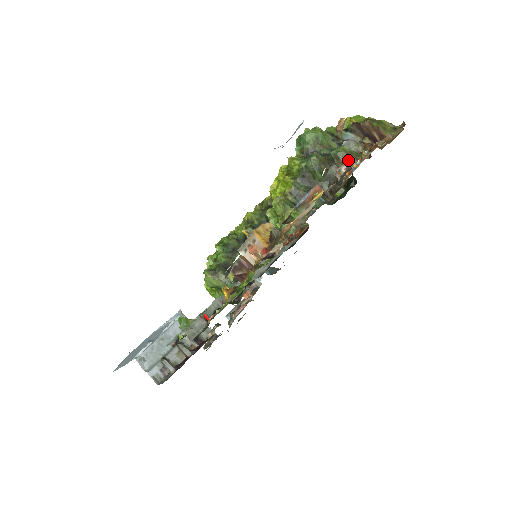
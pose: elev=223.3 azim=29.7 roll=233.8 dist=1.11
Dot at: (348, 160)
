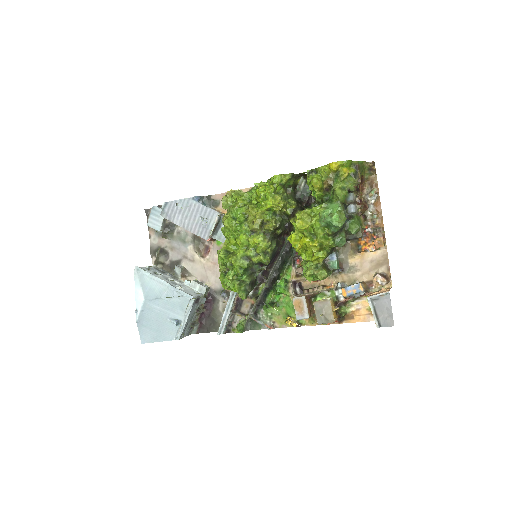
Dot at: (360, 235)
